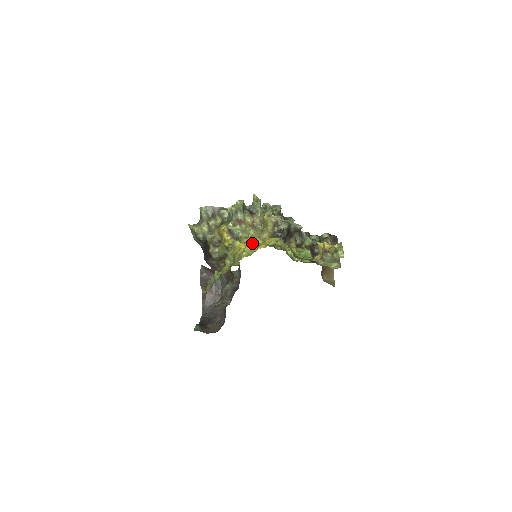
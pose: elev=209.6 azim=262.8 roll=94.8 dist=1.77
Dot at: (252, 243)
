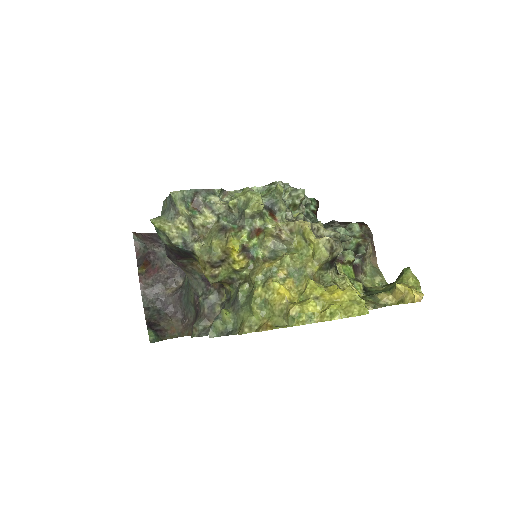
Dot at: (294, 280)
